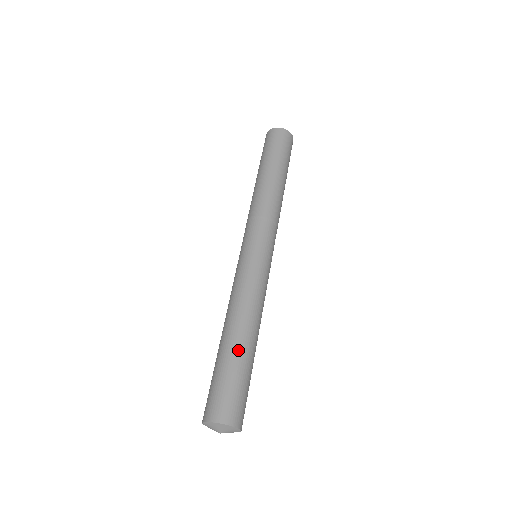
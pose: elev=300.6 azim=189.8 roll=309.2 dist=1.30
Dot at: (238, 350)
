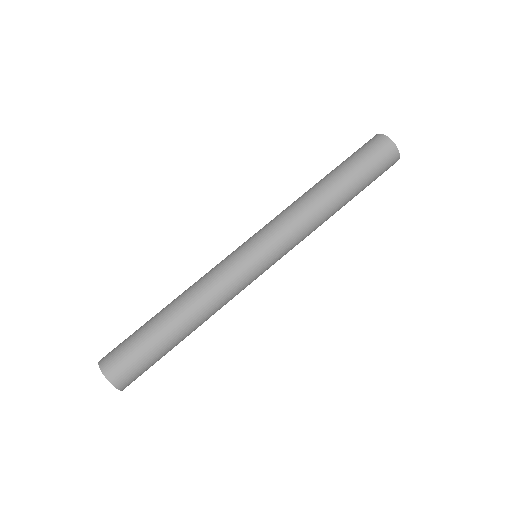
Dot at: (162, 328)
